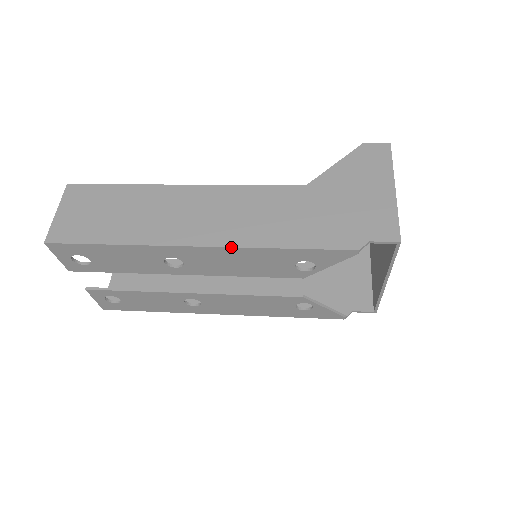
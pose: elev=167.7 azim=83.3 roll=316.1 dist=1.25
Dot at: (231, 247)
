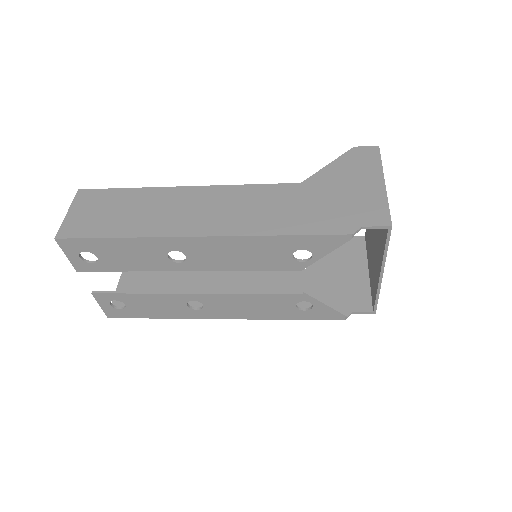
Dot at: (231, 236)
